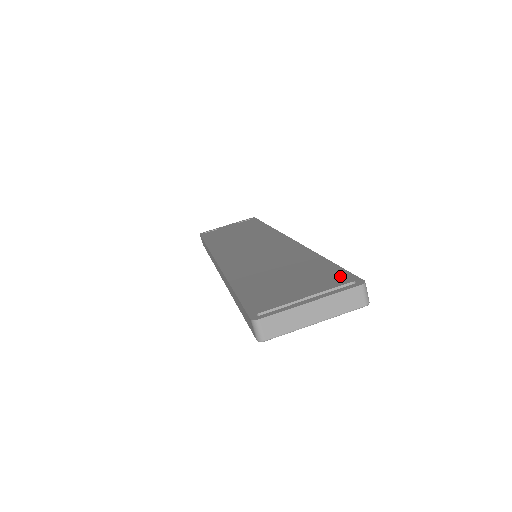
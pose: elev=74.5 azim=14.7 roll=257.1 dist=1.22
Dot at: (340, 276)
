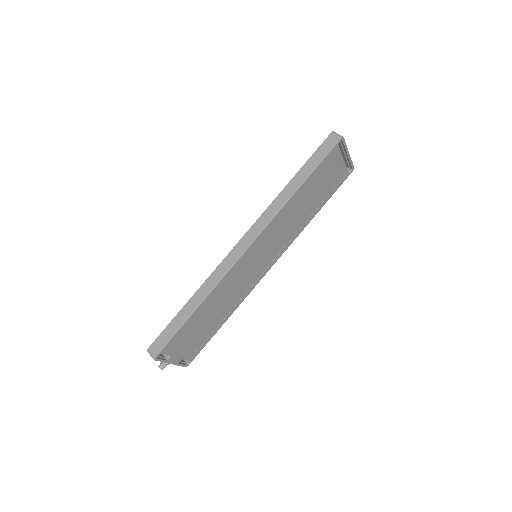
Dot at: occluded
